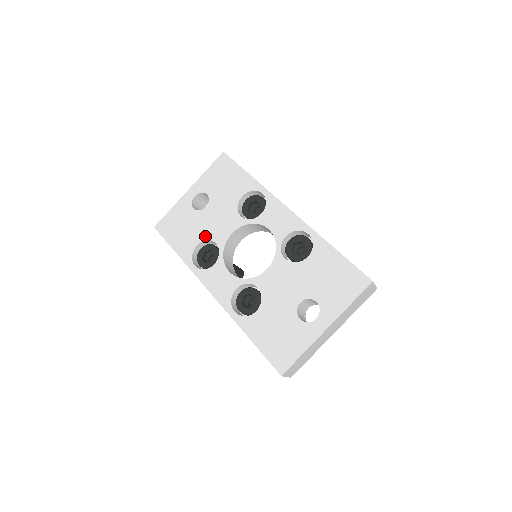
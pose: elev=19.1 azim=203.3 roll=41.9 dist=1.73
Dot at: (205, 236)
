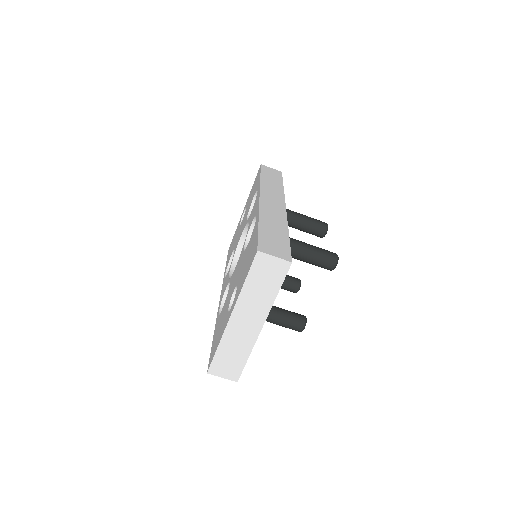
Dot at: (234, 247)
